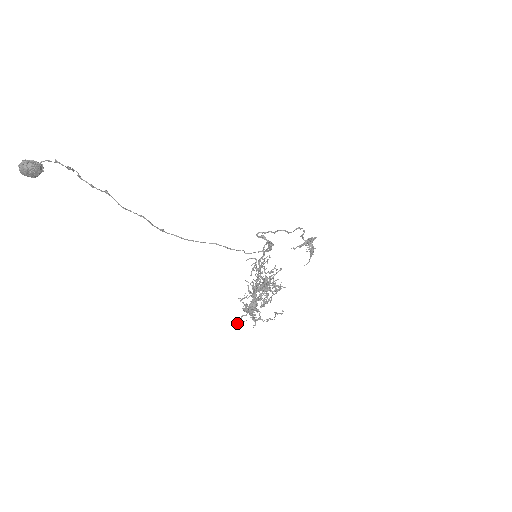
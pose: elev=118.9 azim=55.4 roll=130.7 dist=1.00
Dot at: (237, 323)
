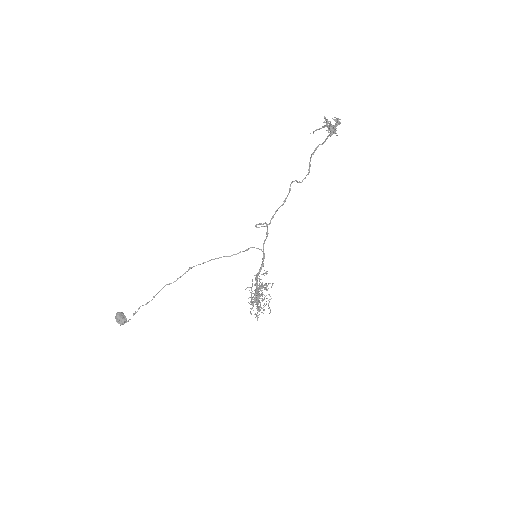
Dot at: occluded
